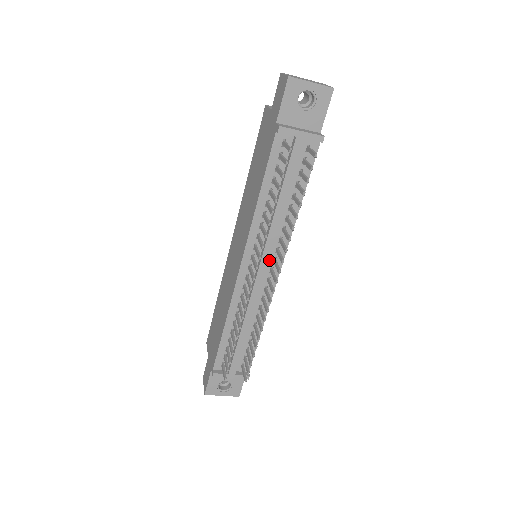
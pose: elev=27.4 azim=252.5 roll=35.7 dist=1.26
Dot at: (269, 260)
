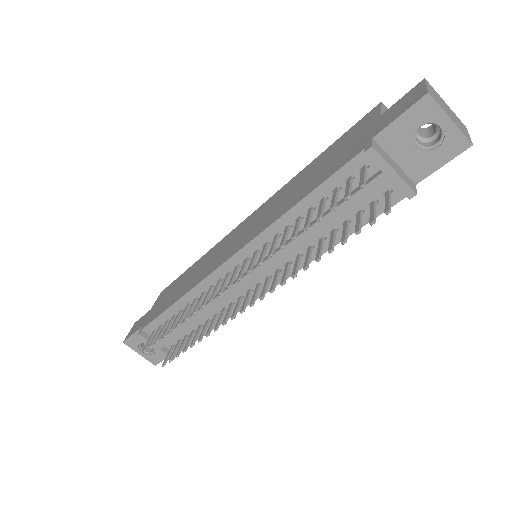
Dot at: (263, 274)
